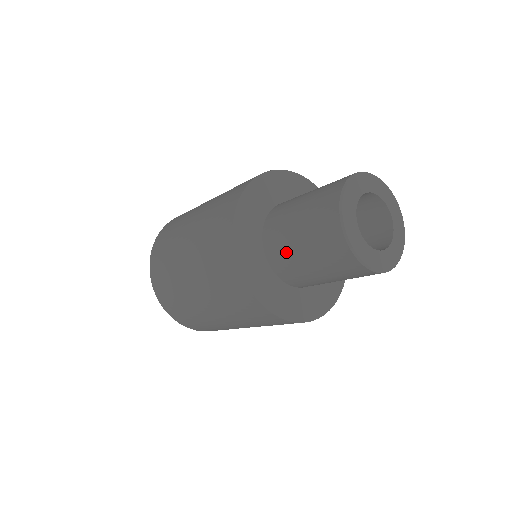
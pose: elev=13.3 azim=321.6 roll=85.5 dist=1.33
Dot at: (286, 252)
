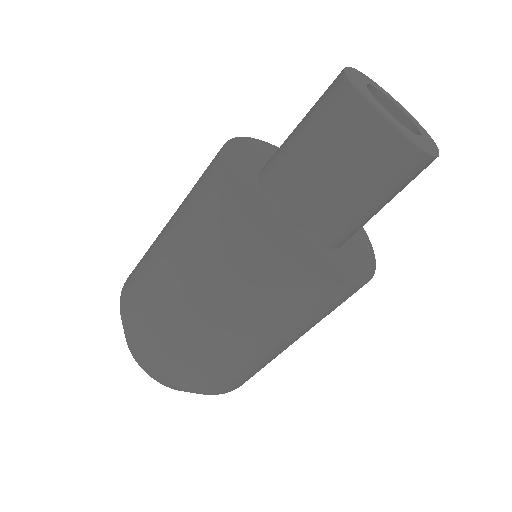
Dot at: (319, 203)
